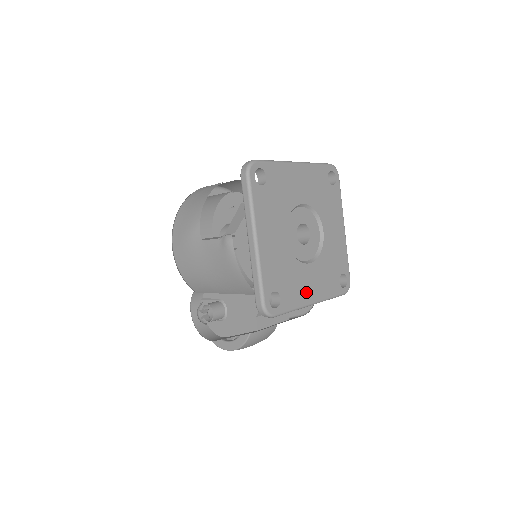
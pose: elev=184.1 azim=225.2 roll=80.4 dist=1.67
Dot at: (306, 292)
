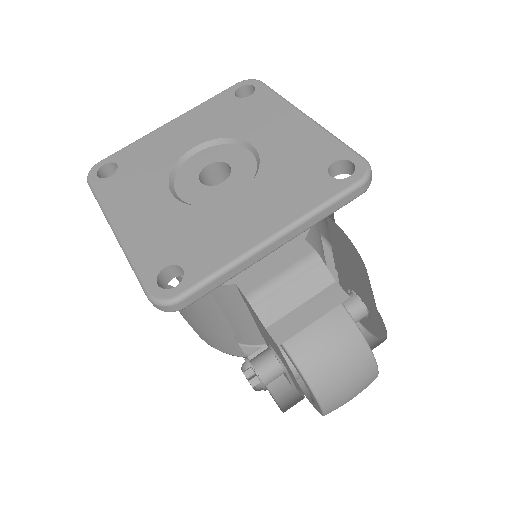
Dot at: (244, 232)
